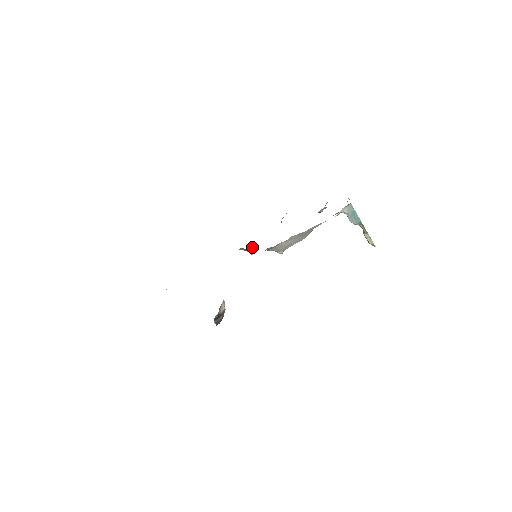
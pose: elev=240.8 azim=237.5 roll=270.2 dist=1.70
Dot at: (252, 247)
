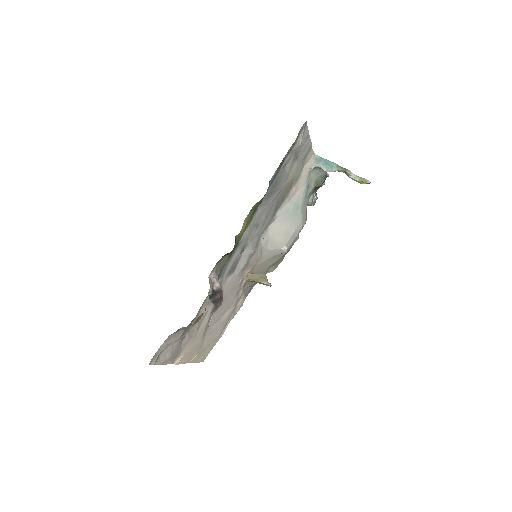
Dot at: (265, 275)
